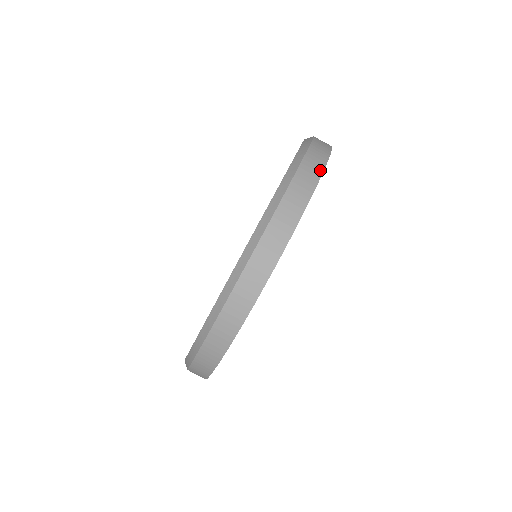
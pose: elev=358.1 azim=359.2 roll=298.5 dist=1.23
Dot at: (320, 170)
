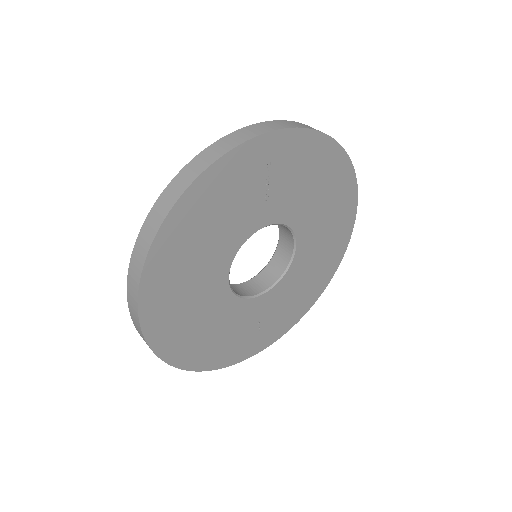
Dot at: (165, 213)
